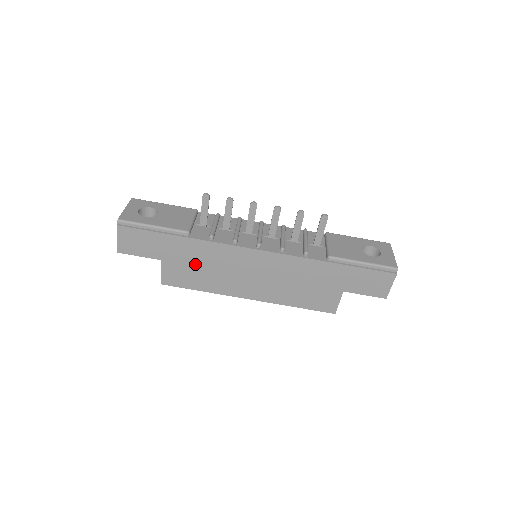
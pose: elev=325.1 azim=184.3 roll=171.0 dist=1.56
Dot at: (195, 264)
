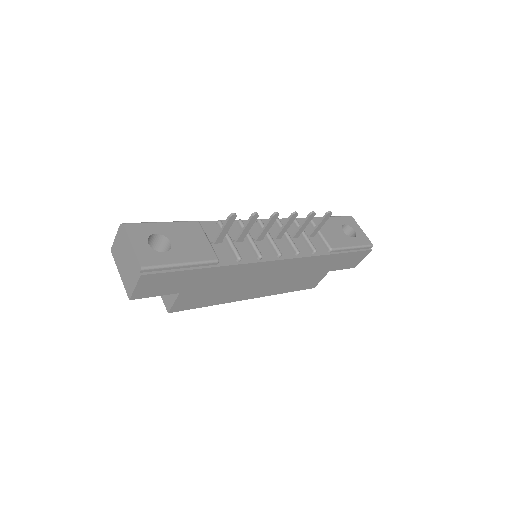
Dot at: (214, 286)
